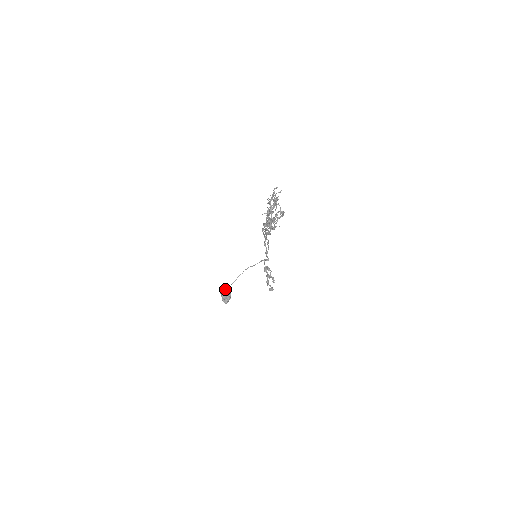
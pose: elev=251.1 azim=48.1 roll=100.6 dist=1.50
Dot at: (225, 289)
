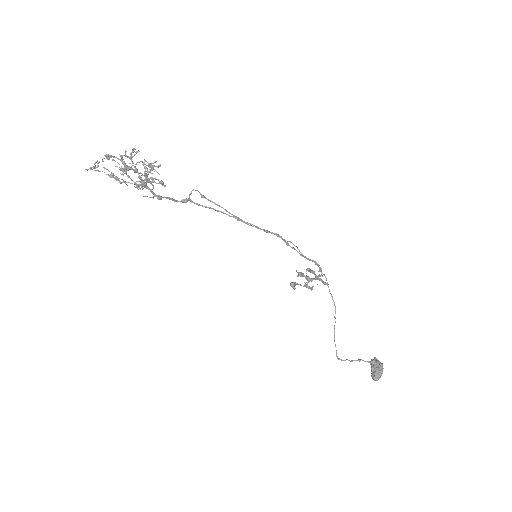
Dot at: occluded
